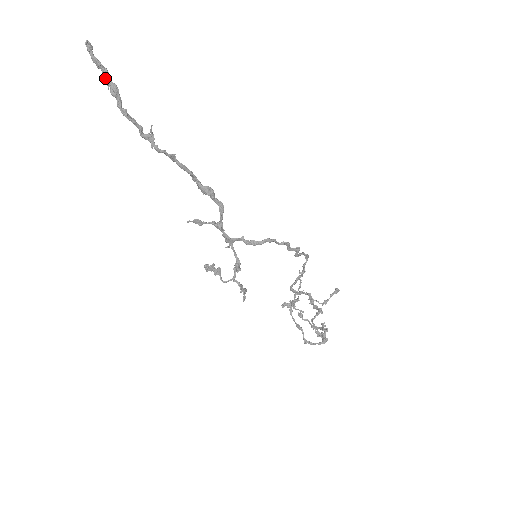
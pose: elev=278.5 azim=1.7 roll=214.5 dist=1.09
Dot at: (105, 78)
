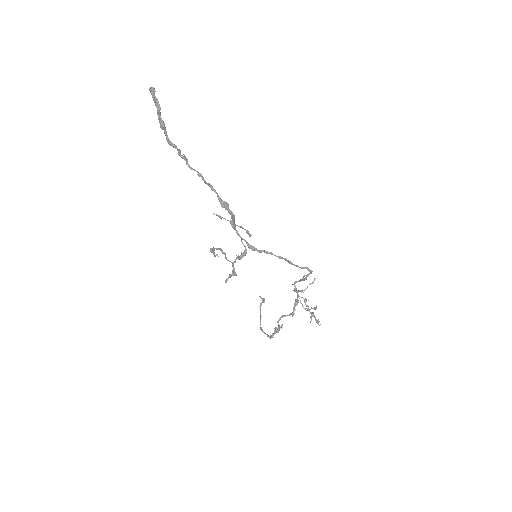
Dot at: occluded
